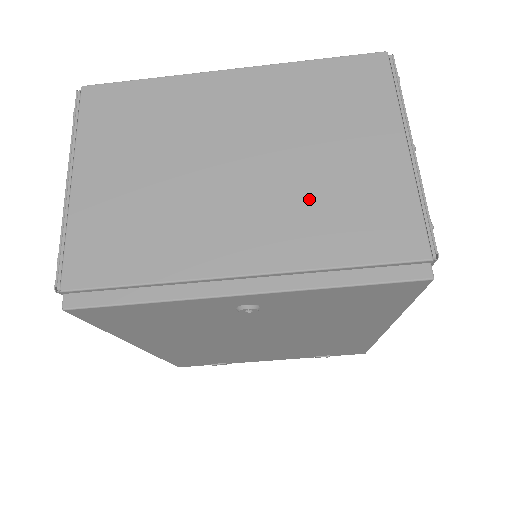
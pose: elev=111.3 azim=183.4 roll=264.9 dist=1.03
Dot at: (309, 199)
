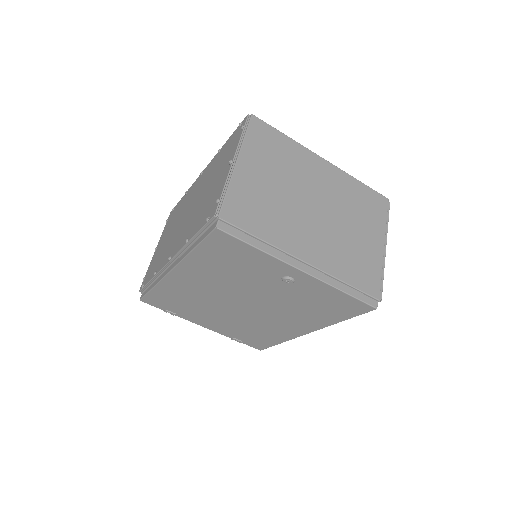
Dot at: (341, 245)
